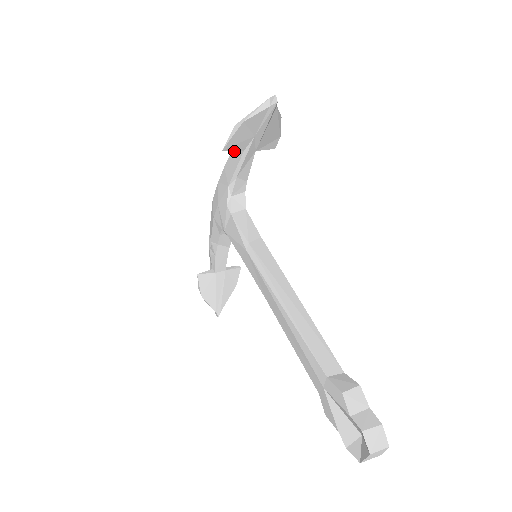
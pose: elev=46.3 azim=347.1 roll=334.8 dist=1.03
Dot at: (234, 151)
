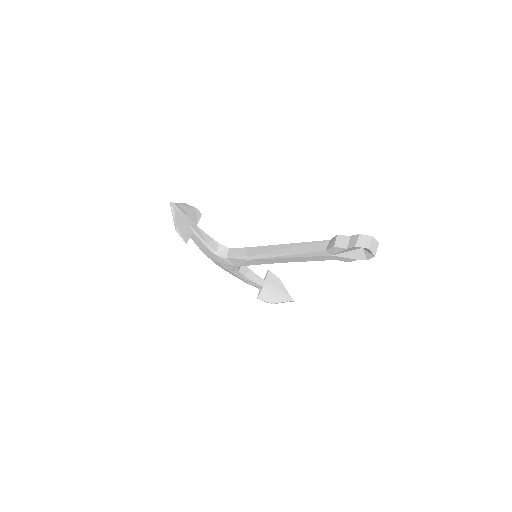
Dot at: (192, 238)
